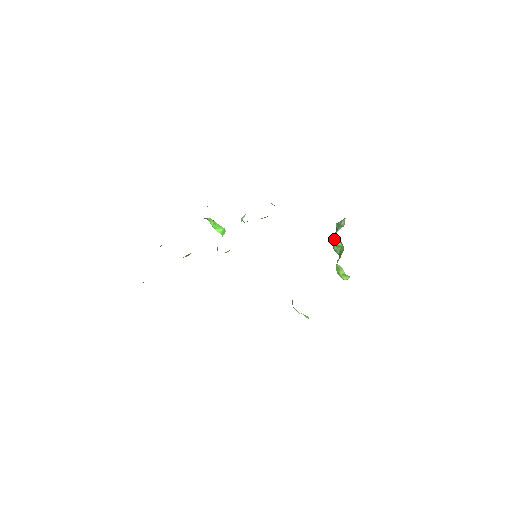
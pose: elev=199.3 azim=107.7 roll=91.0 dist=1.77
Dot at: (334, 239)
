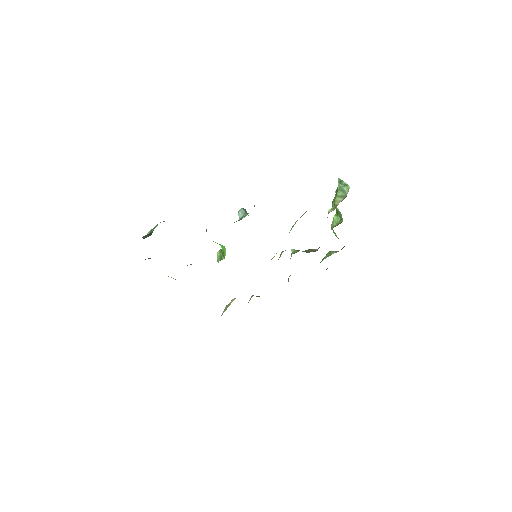
Dot at: (334, 202)
